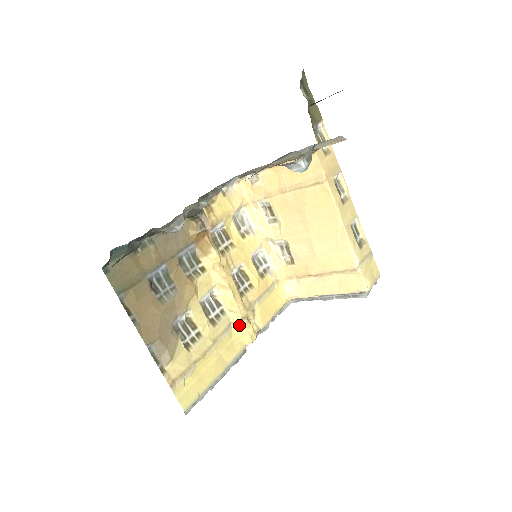
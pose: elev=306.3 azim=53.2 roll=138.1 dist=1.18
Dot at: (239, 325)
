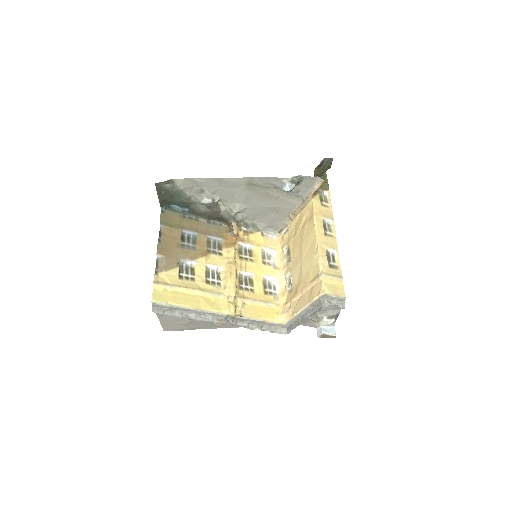
Dot at: (226, 298)
